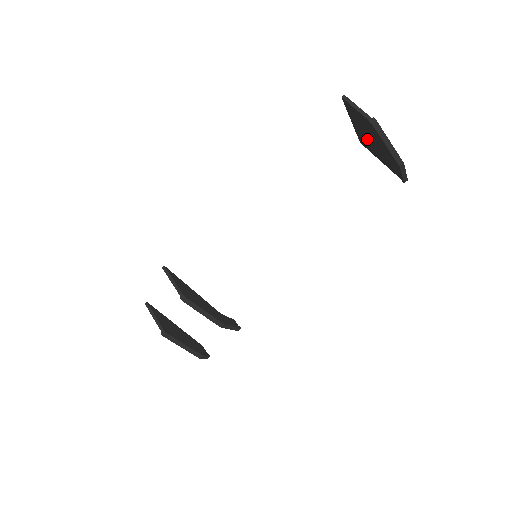
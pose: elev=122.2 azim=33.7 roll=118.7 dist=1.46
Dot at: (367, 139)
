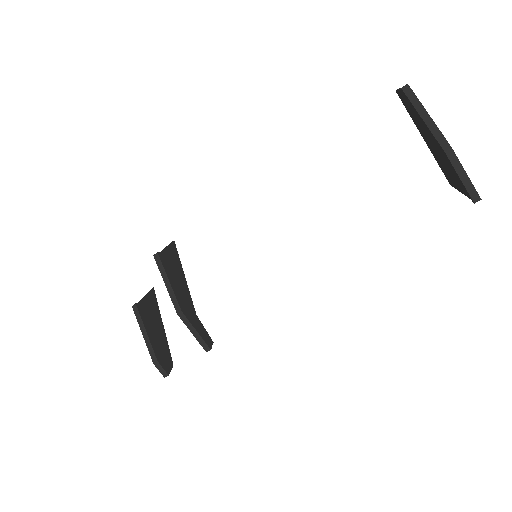
Dot at: (436, 153)
